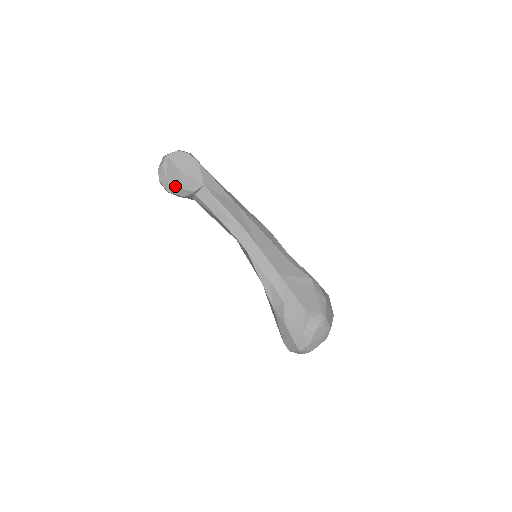
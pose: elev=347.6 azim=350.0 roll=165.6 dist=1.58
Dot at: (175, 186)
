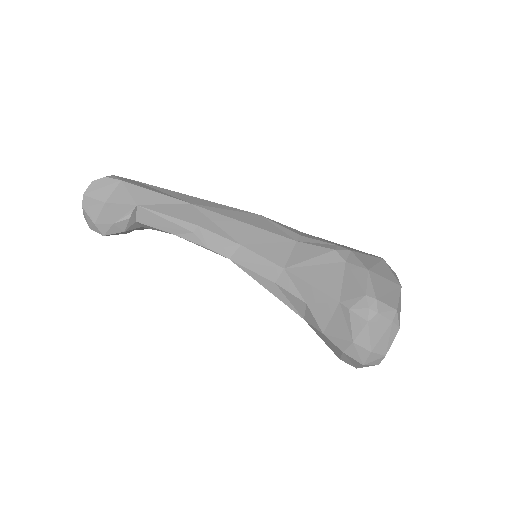
Dot at: (105, 225)
